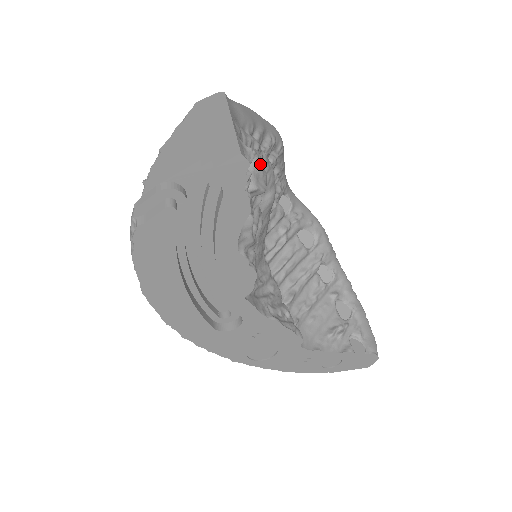
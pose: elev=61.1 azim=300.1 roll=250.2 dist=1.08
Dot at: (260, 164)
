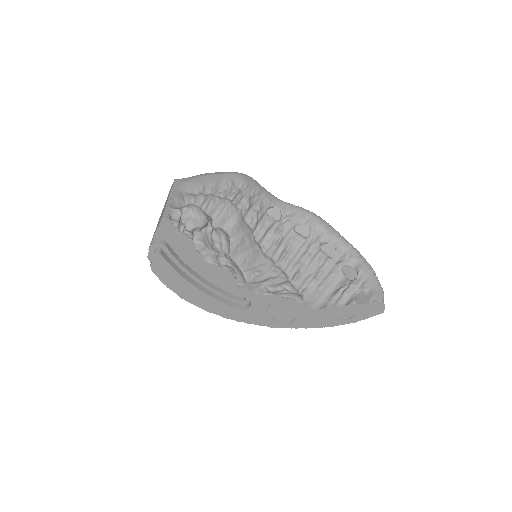
Dot at: (195, 212)
